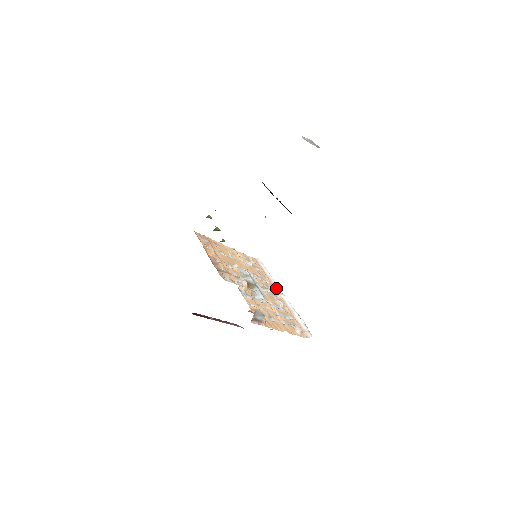
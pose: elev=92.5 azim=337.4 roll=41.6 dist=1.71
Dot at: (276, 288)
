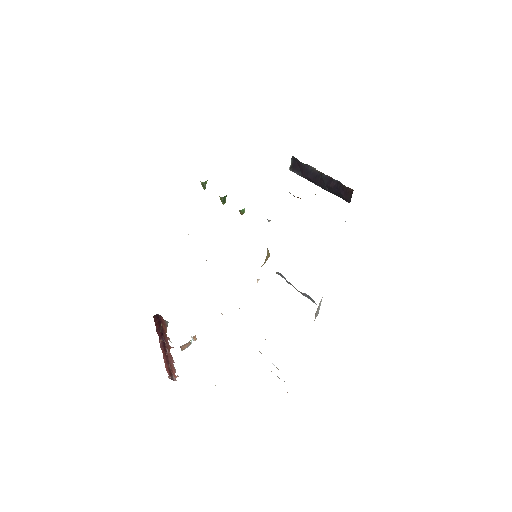
Dot at: occluded
